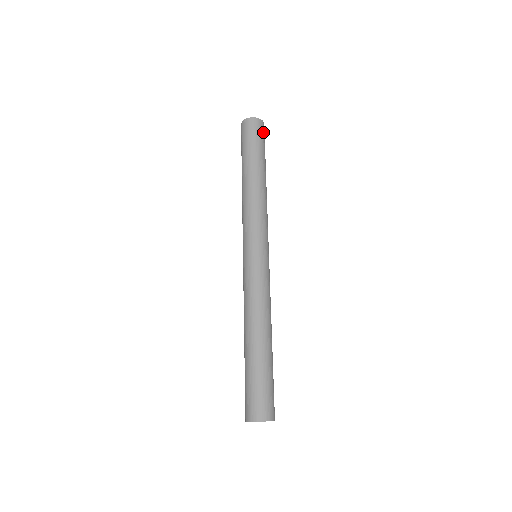
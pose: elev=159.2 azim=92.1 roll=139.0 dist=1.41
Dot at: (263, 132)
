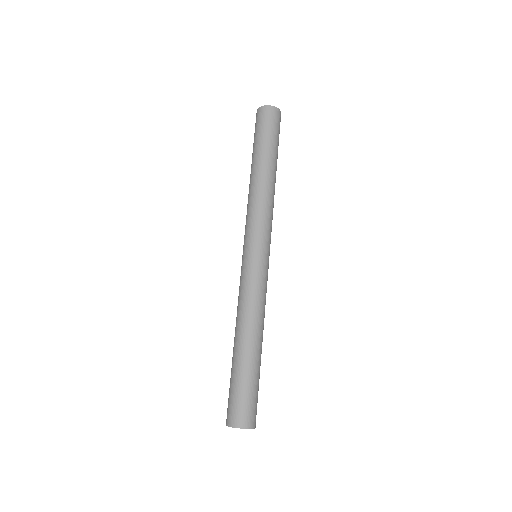
Dot at: occluded
